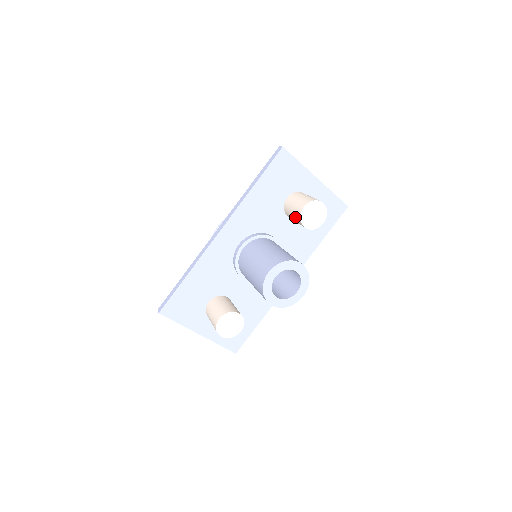
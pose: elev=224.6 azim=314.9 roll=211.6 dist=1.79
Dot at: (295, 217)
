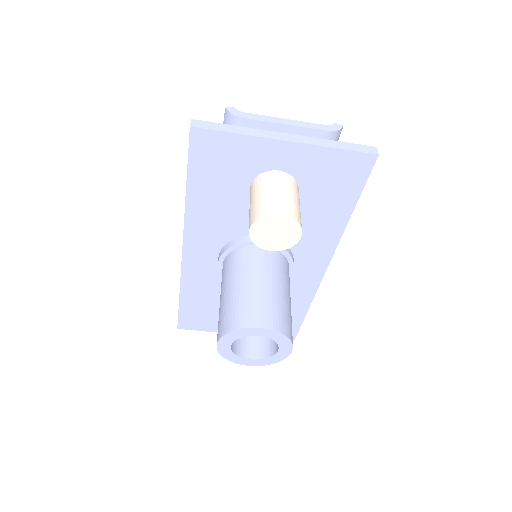
Dot at: occluded
